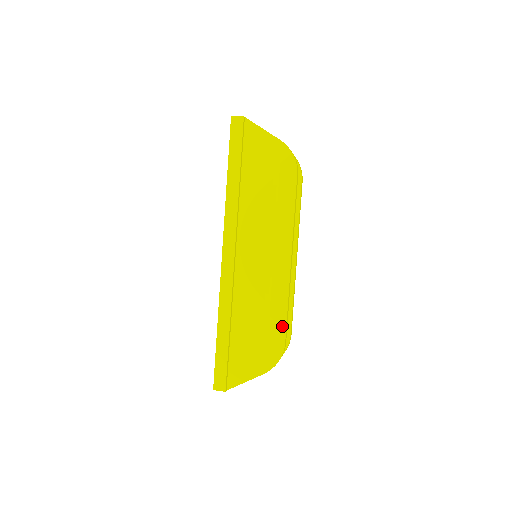
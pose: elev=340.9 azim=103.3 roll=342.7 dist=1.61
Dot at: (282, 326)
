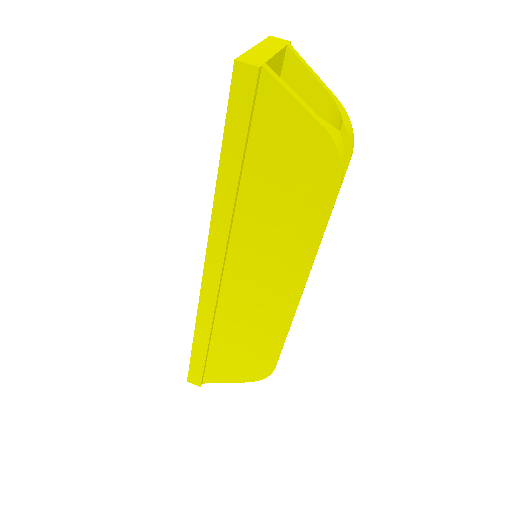
Dot at: (275, 353)
